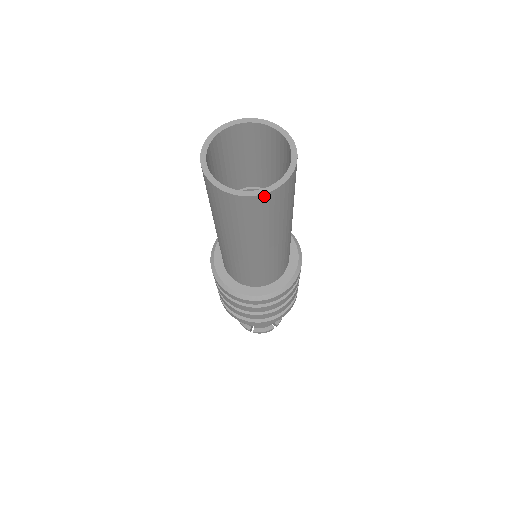
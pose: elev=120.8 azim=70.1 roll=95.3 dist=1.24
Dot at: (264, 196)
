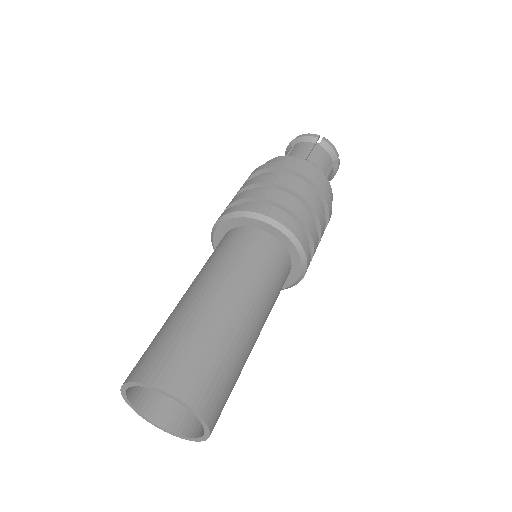
Dot at: (190, 436)
